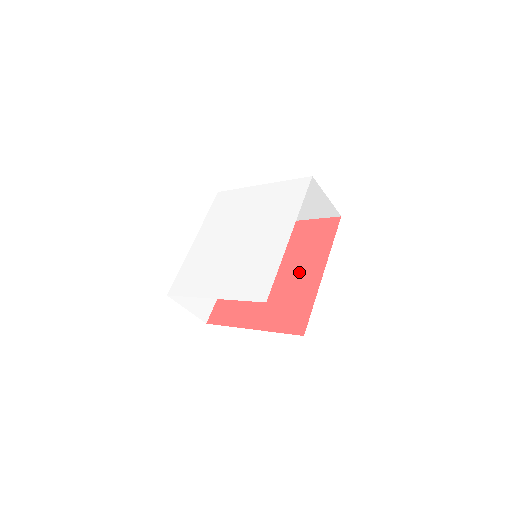
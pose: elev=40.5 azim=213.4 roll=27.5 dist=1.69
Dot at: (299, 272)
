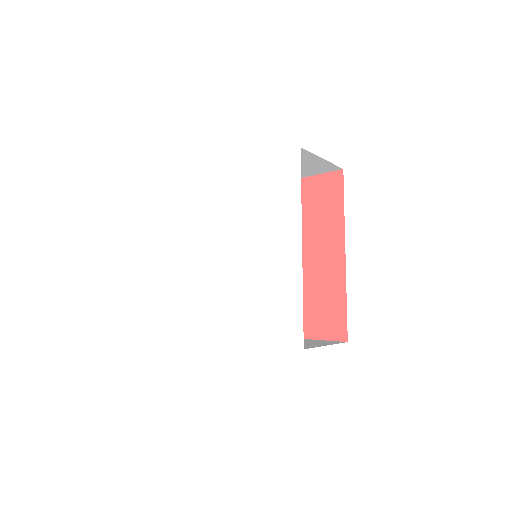
Dot at: (313, 256)
